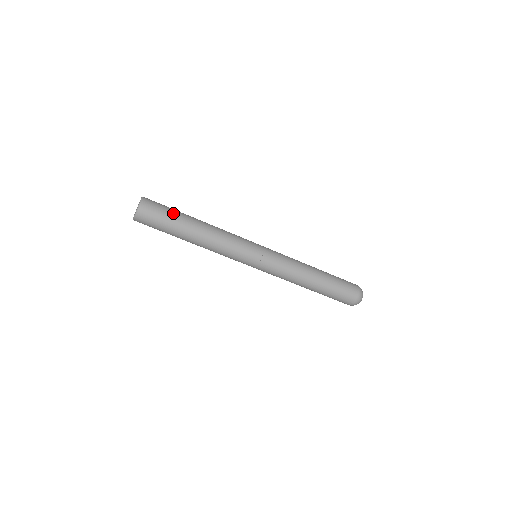
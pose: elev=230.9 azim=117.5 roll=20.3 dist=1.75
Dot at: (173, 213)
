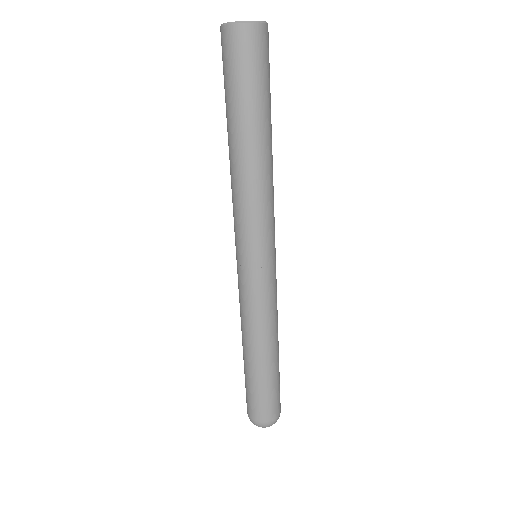
Dot at: occluded
